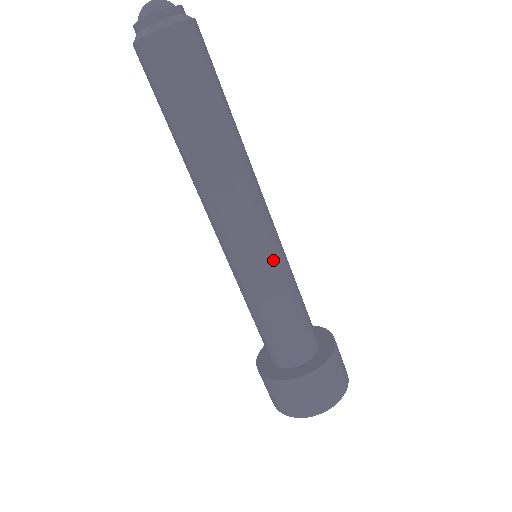
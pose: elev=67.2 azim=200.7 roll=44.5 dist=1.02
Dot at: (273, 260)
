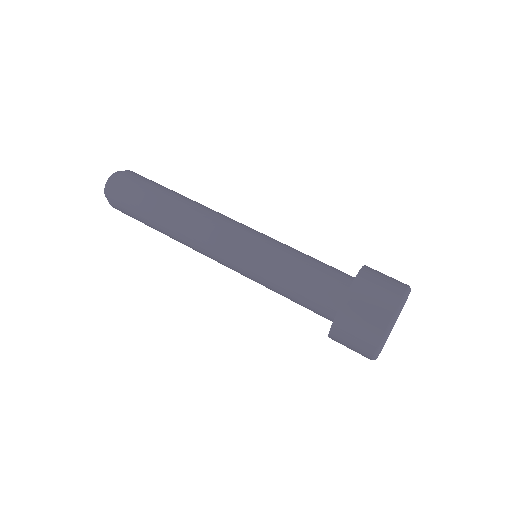
Dot at: (266, 236)
